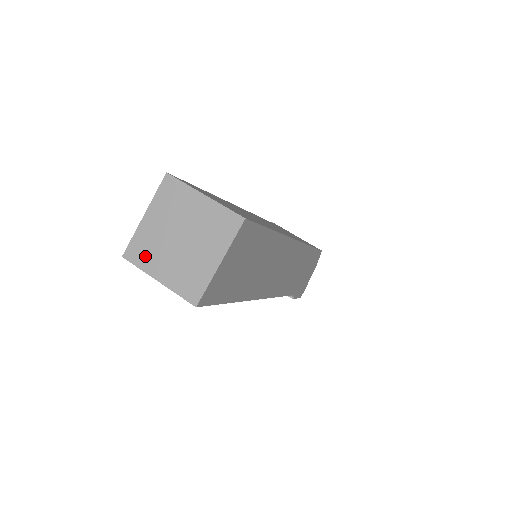
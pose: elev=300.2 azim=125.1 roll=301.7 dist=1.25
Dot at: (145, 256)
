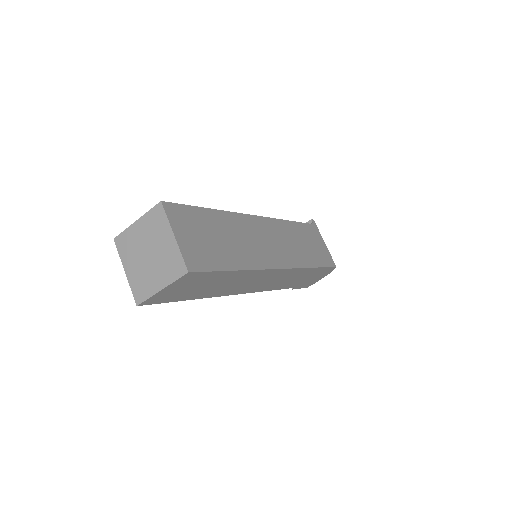
Dot at: (125, 249)
